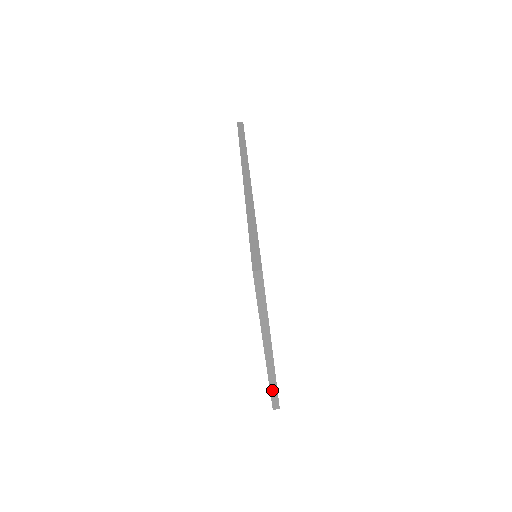
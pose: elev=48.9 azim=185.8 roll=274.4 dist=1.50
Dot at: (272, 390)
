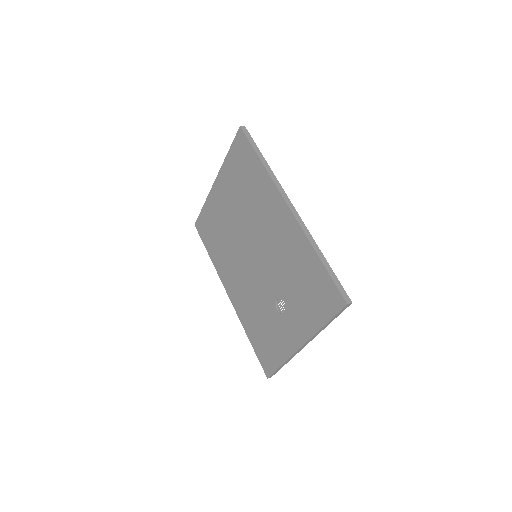
Dot at: (280, 367)
